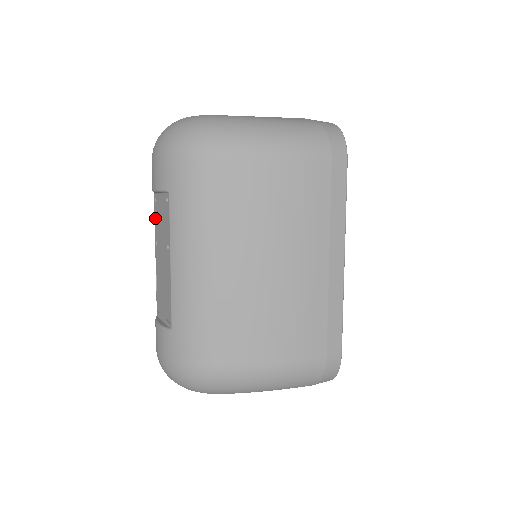
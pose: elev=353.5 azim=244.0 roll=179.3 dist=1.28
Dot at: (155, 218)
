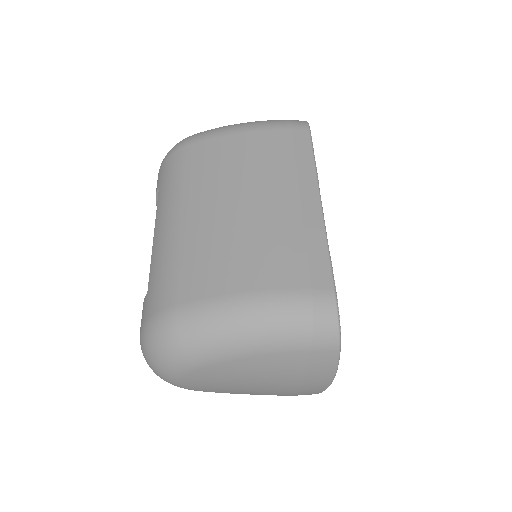
Dot at: occluded
